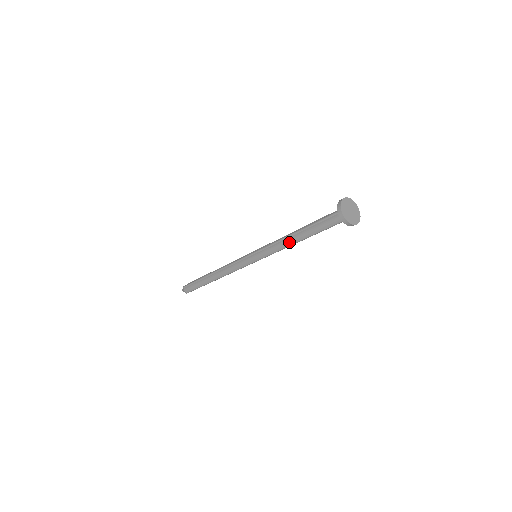
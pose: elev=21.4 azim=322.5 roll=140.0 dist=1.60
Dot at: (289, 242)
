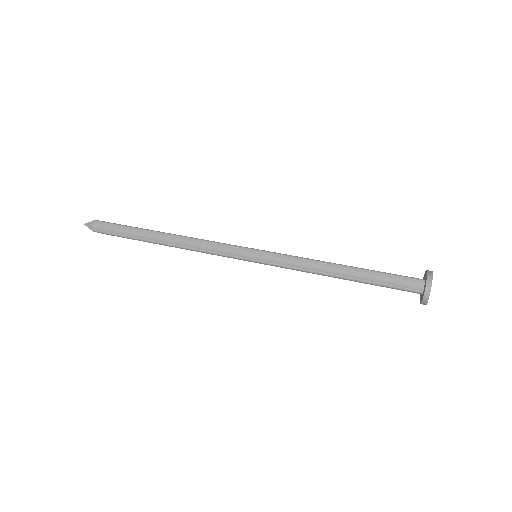
Dot at: (325, 275)
